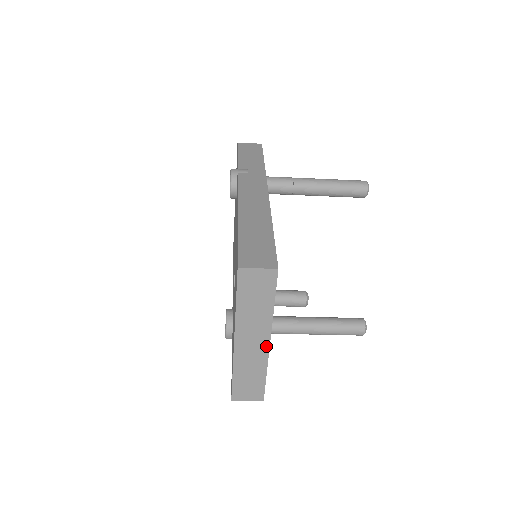
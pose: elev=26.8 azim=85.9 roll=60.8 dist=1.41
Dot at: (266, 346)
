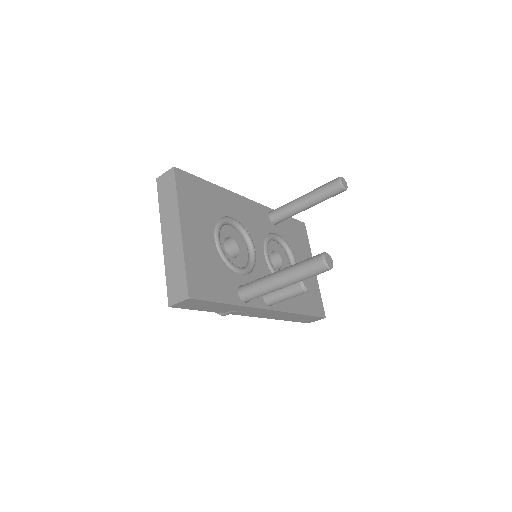
Dot at: (179, 234)
